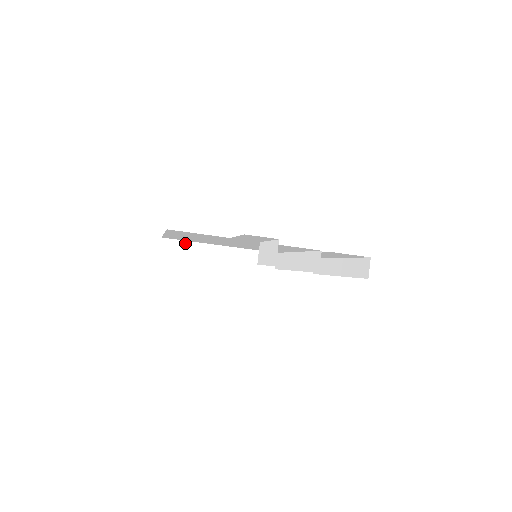
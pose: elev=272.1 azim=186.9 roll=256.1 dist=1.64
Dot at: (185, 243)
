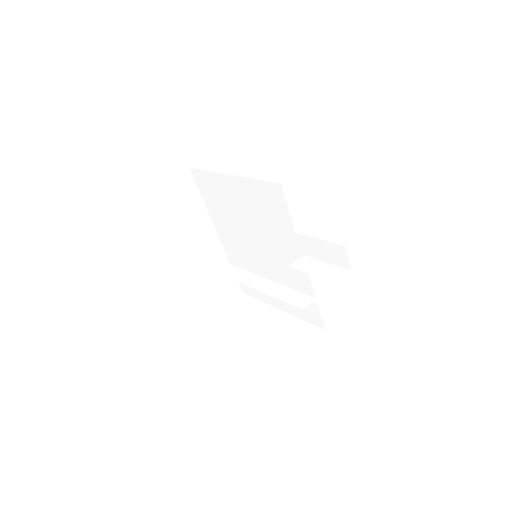
Dot at: (196, 190)
